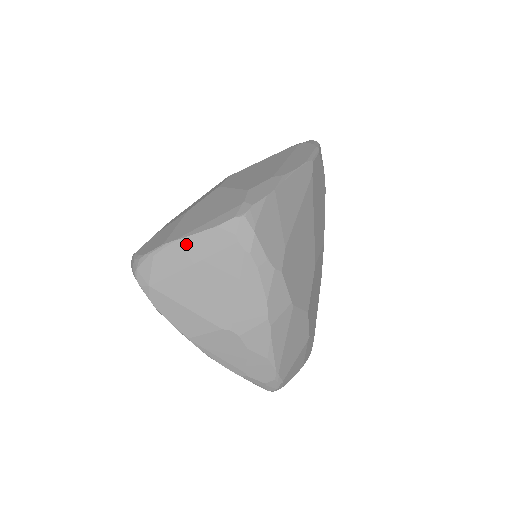
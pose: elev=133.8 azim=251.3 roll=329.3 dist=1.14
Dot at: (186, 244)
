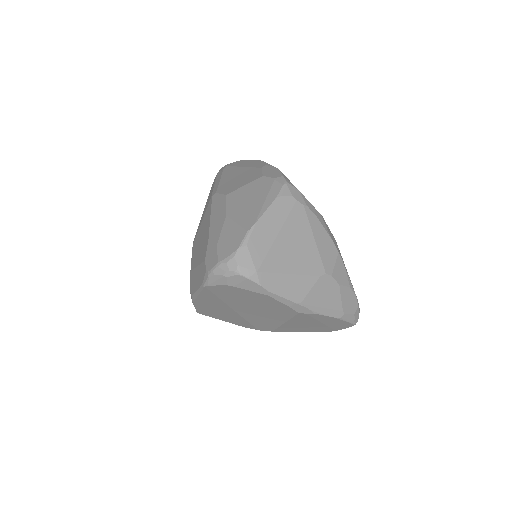
Dot at: (265, 221)
